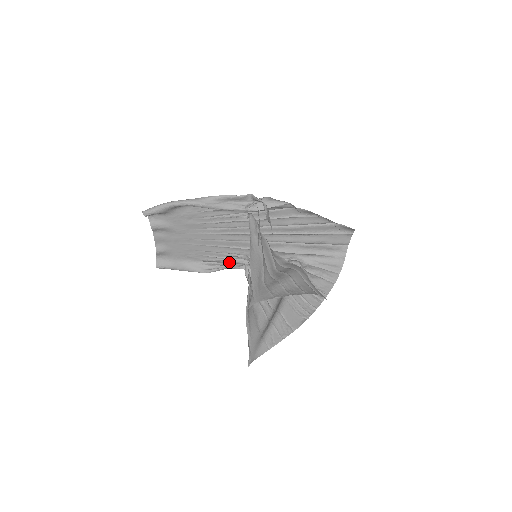
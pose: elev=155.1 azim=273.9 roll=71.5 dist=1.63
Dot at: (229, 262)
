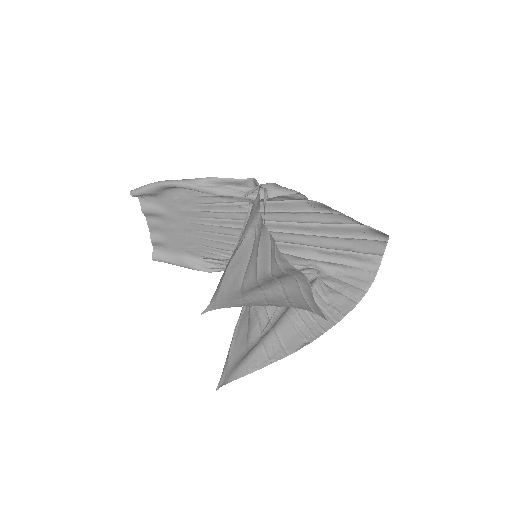
Dot at: occluded
